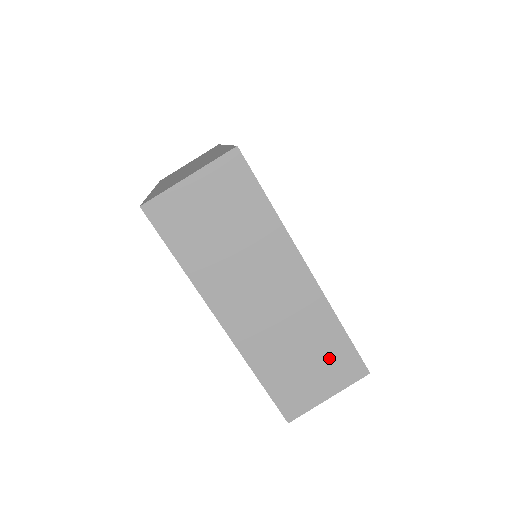
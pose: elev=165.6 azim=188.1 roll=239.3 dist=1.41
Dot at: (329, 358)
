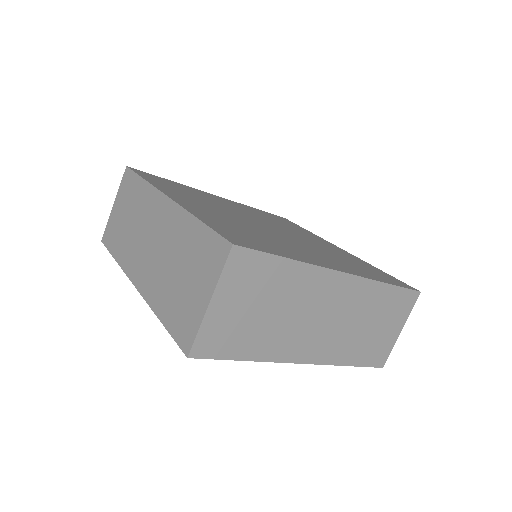
Dot at: (389, 310)
